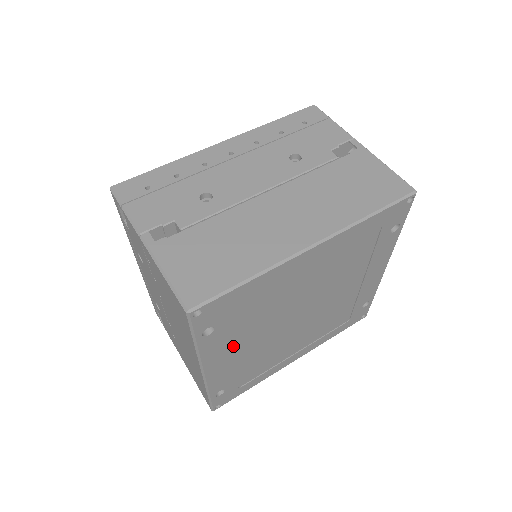
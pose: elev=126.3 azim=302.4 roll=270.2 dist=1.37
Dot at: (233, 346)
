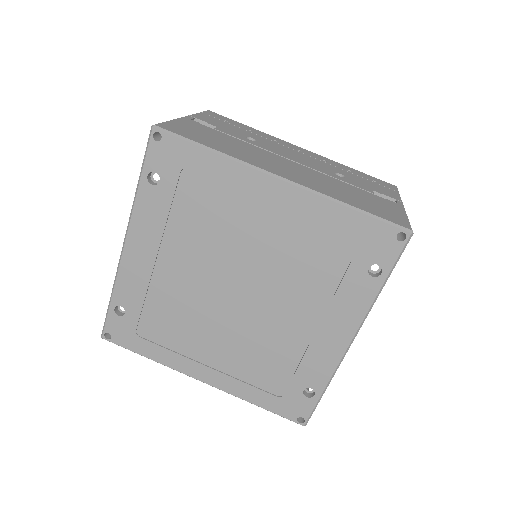
Dot at: (162, 242)
